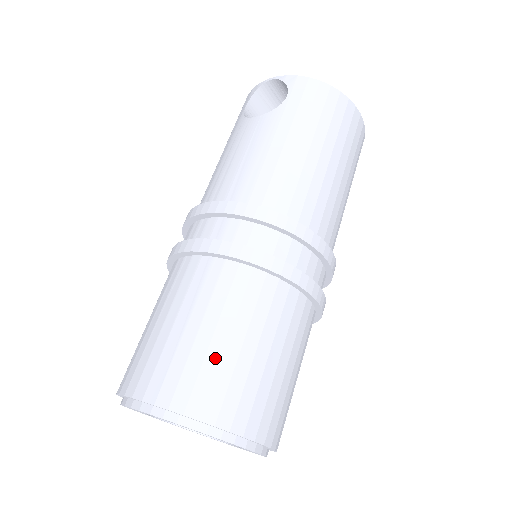
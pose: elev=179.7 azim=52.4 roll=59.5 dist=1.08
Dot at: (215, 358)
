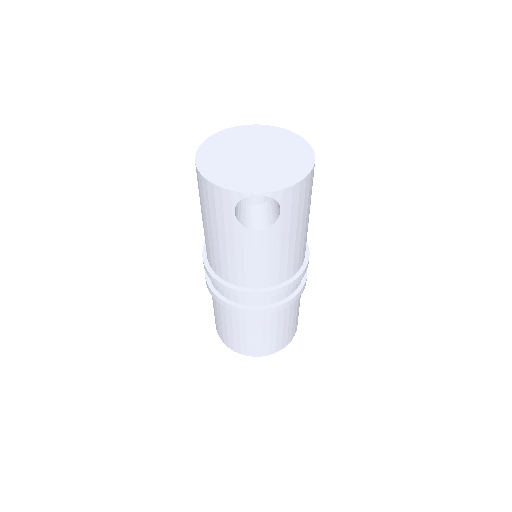
Dot at: (286, 332)
